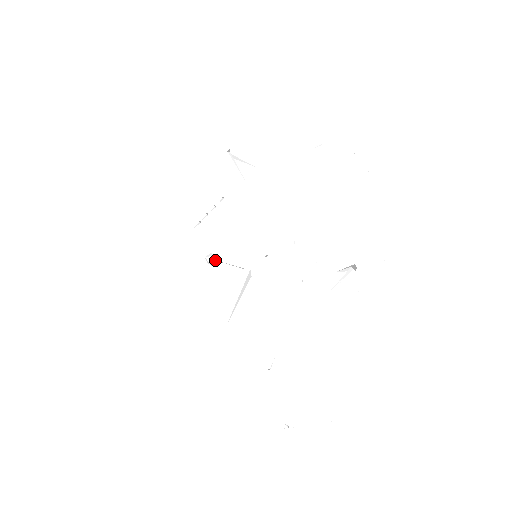
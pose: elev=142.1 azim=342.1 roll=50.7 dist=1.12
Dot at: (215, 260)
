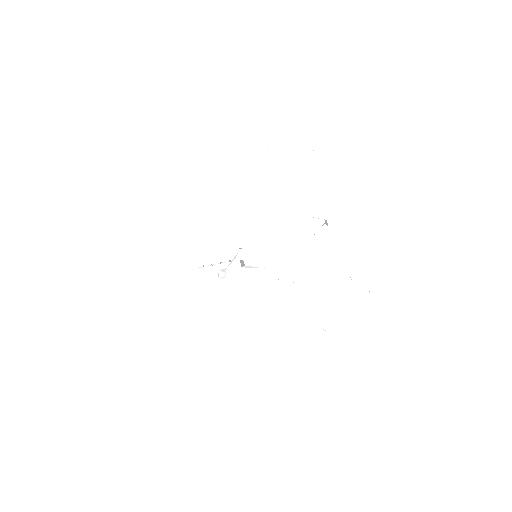
Dot at: (225, 273)
